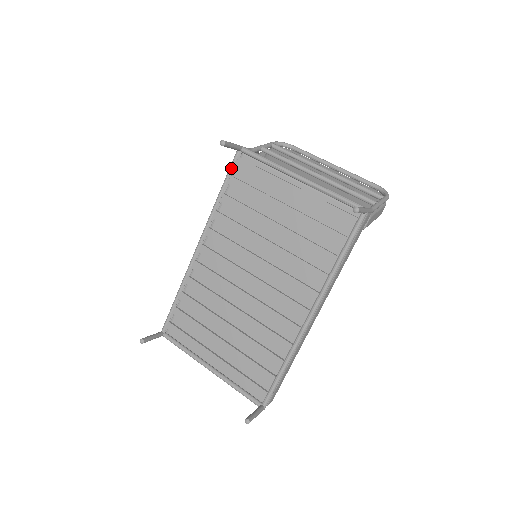
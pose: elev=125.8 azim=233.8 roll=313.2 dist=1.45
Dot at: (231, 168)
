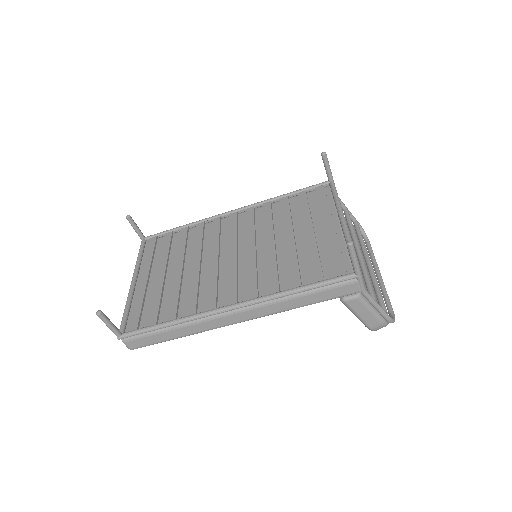
Dot at: (311, 186)
